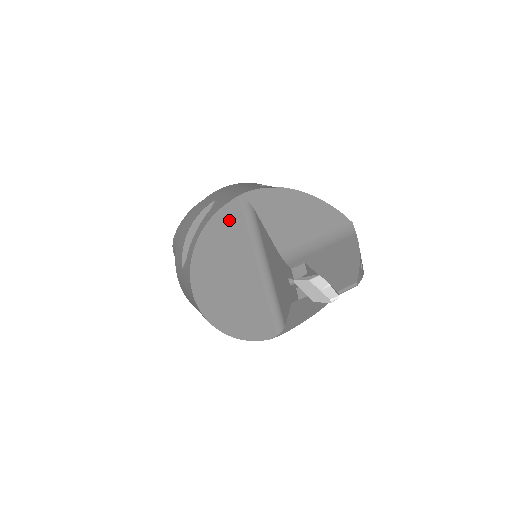
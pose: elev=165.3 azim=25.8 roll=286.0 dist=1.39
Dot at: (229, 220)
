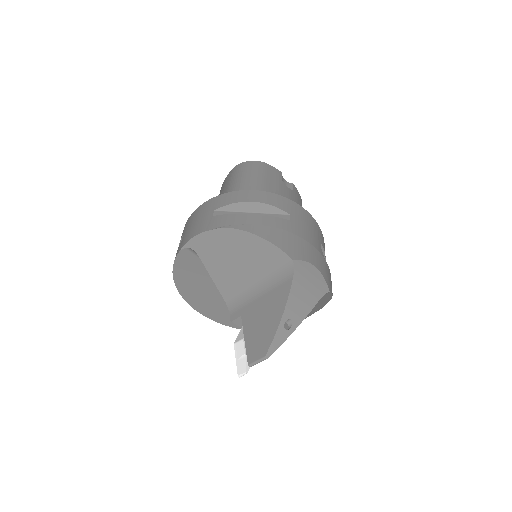
Dot at: (189, 263)
